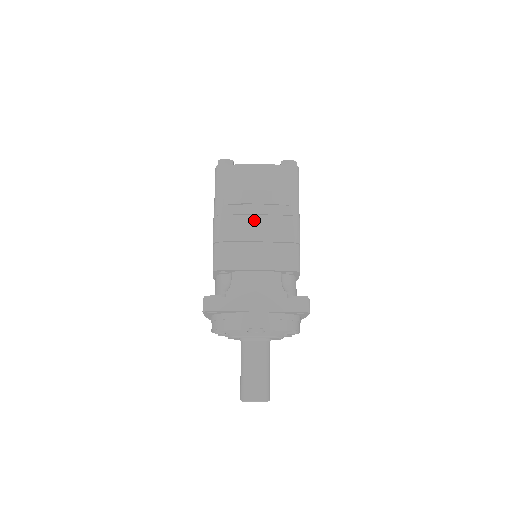
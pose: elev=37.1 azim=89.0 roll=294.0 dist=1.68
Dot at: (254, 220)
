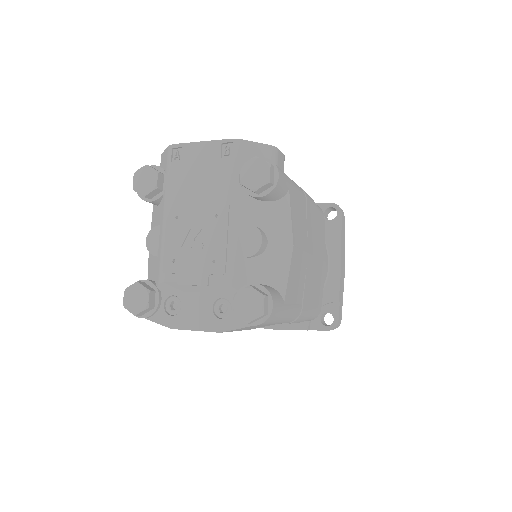
Dot at: occluded
